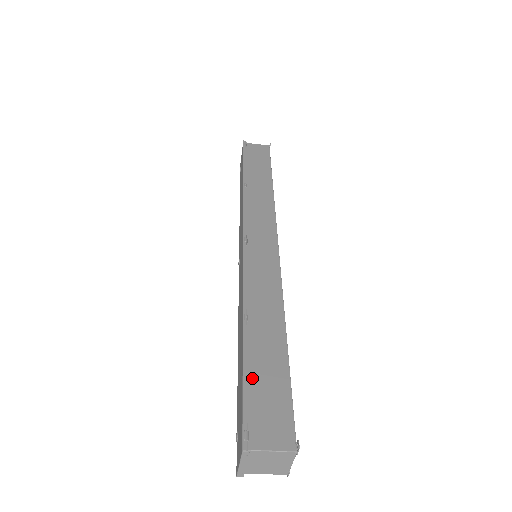
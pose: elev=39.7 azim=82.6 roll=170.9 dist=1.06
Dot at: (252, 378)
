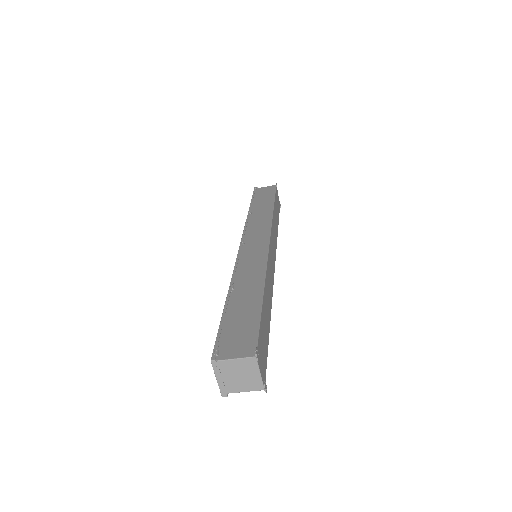
Dot at: (229, 320)
